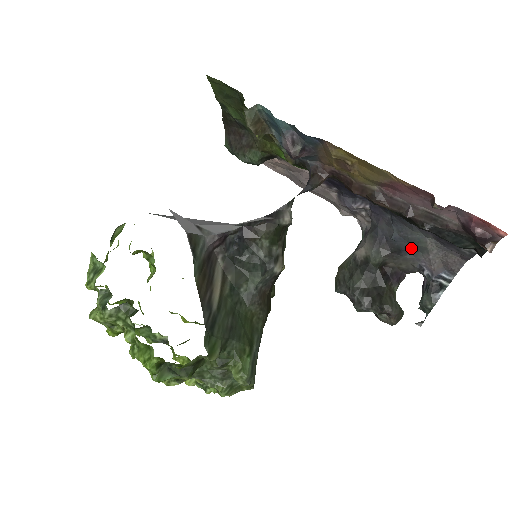
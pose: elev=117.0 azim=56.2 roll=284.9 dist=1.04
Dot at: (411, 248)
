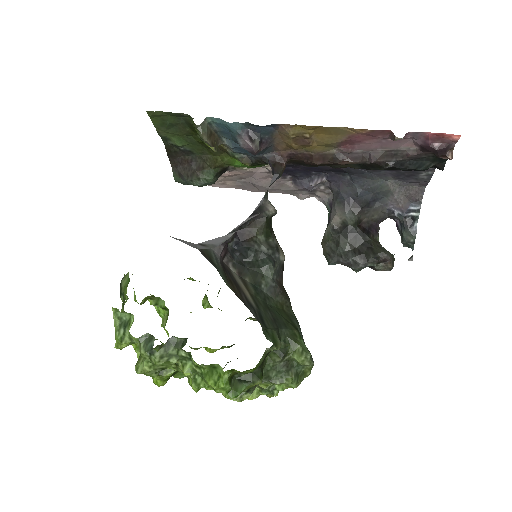
Dot at: (376, 197)
